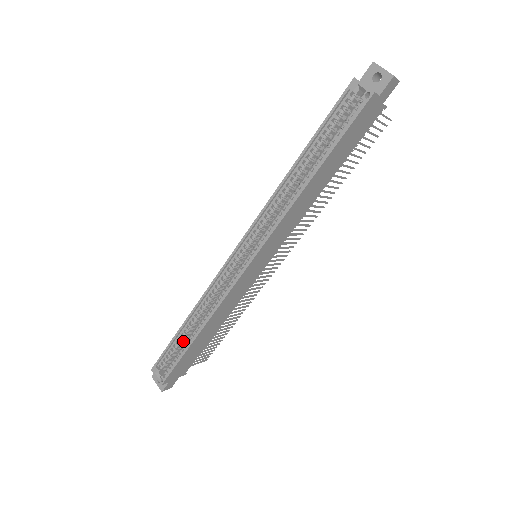
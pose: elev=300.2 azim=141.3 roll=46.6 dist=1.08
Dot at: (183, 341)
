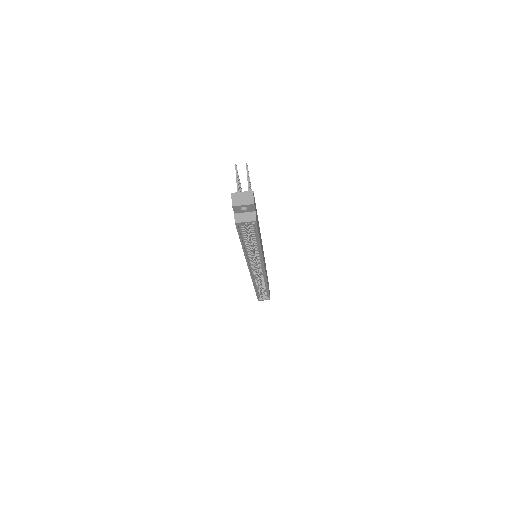
Dot at: (260, 289)
